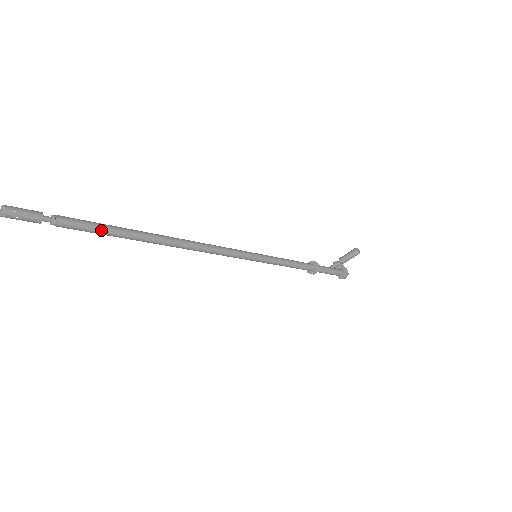
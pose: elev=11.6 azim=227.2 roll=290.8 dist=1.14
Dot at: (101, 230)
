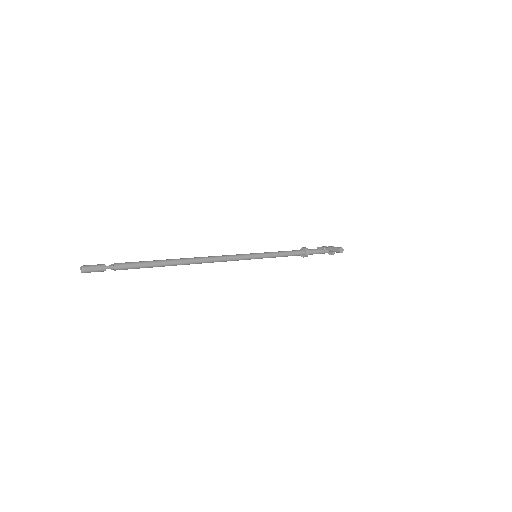
Dot at: (143, 267)
